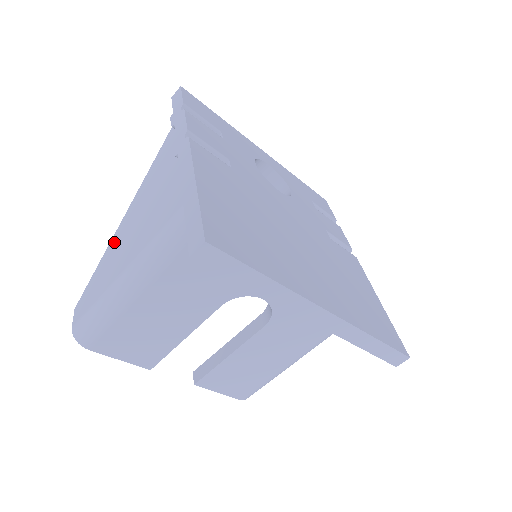
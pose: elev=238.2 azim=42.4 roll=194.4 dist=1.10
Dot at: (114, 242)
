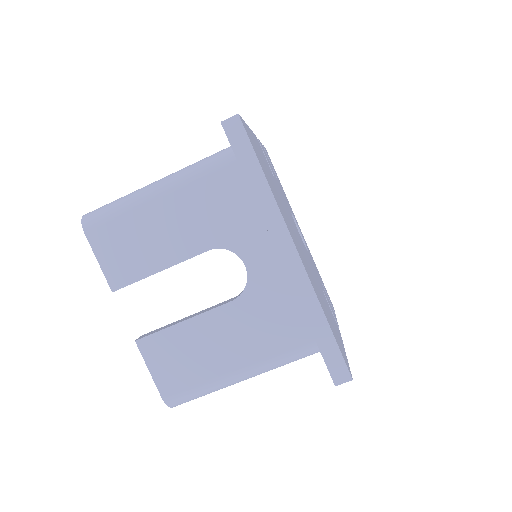
Dot at: occluded
